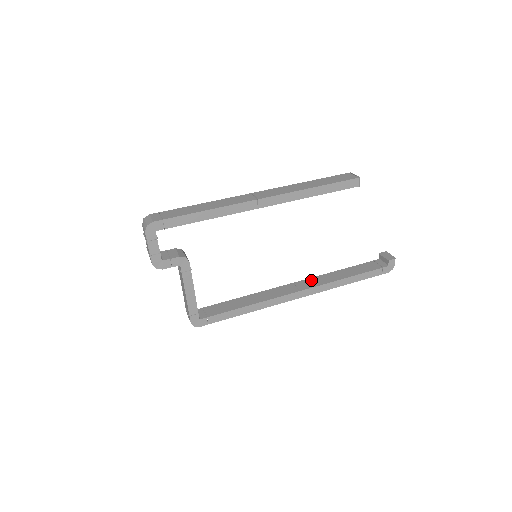
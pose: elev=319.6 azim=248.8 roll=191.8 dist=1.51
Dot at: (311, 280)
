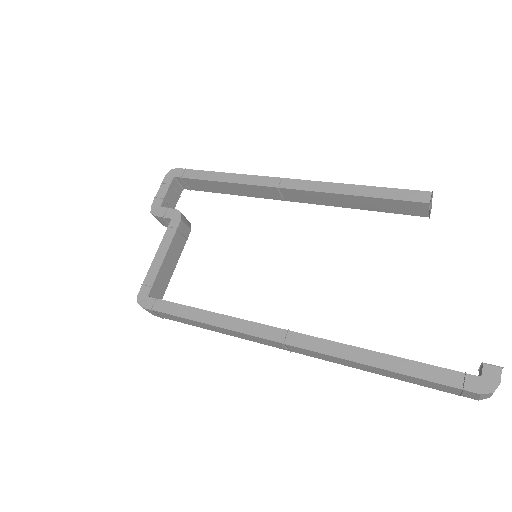
Dot at: occluded
